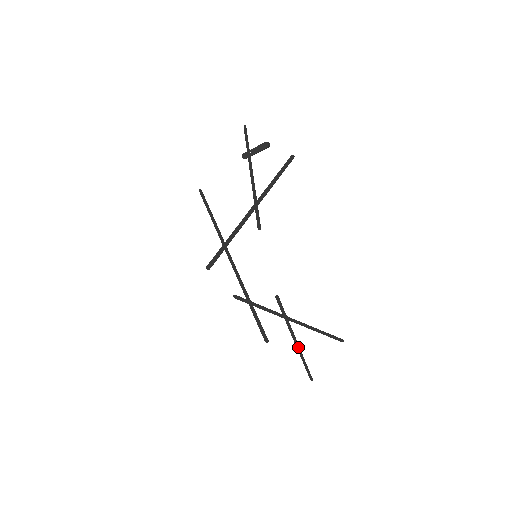
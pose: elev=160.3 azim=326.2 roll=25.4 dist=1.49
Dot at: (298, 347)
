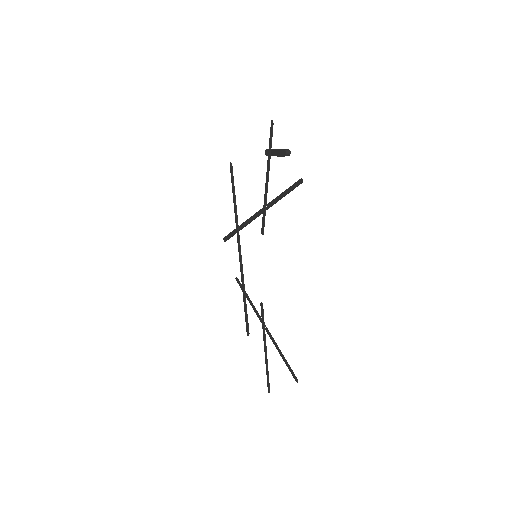
Dot at: (266, 358)
